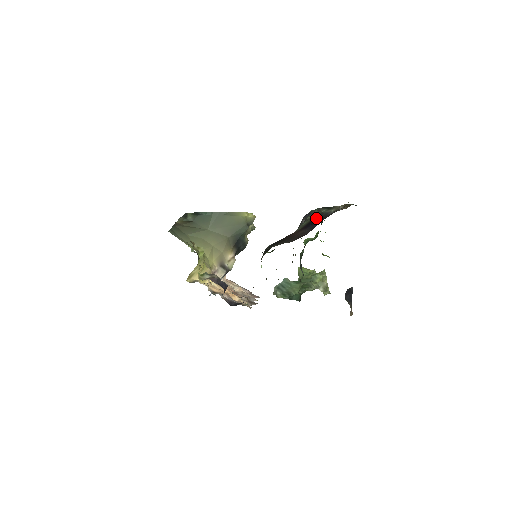
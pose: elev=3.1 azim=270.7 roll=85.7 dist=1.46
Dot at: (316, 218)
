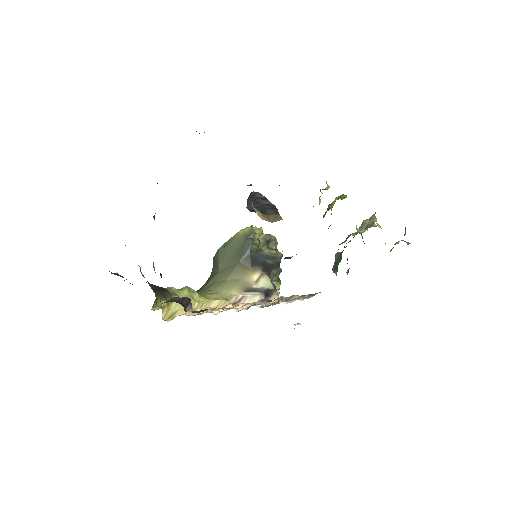
Dot at: occluded
